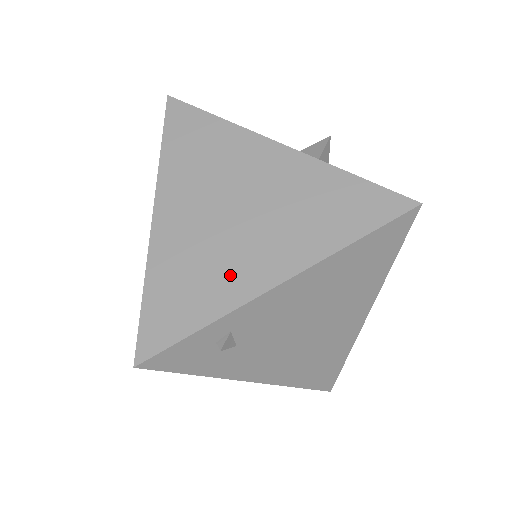
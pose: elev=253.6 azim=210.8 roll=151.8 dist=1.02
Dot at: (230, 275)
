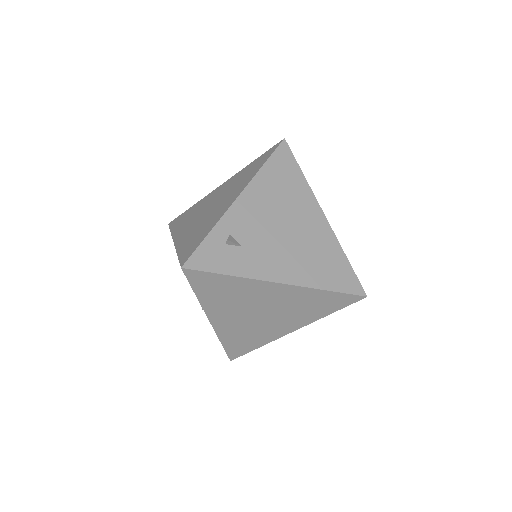
Dot at: (215, 216)
